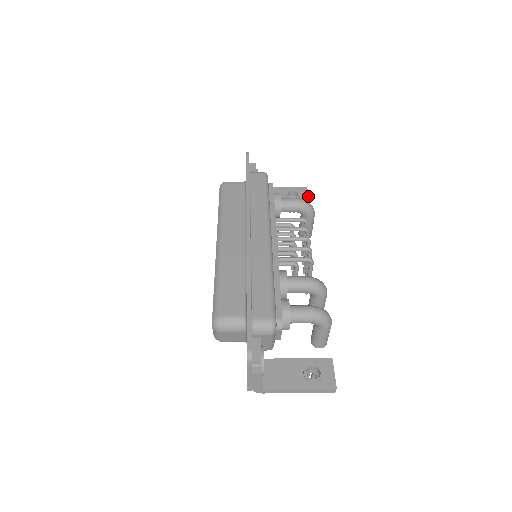
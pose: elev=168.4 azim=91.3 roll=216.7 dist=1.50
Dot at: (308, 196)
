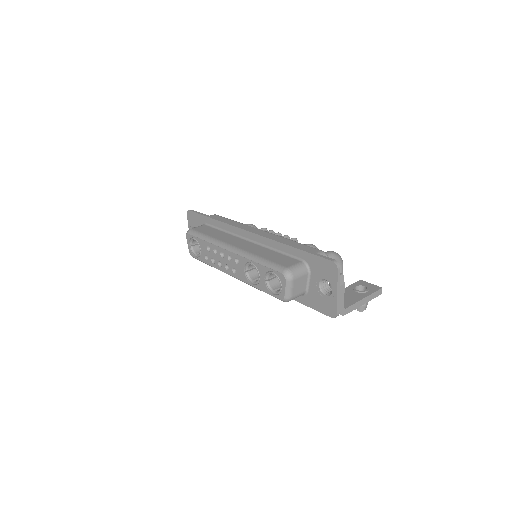
Dot at: occluded
